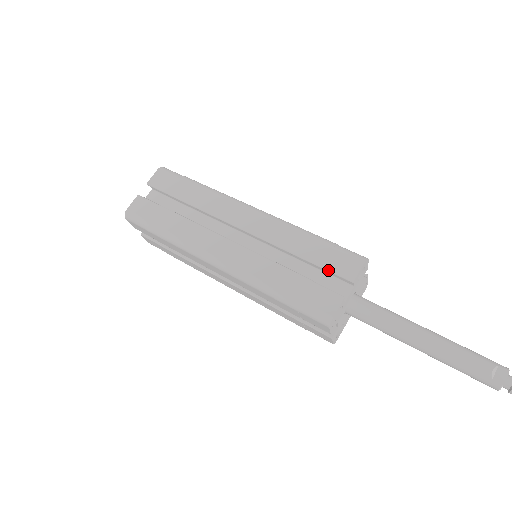
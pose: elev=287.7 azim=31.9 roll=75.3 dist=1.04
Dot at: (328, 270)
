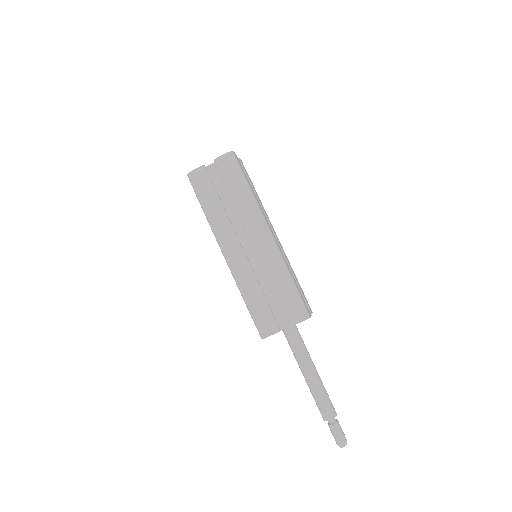
Dot at: (283, 310)
